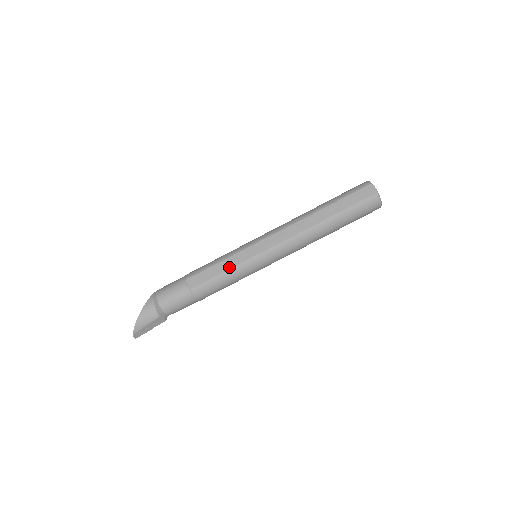
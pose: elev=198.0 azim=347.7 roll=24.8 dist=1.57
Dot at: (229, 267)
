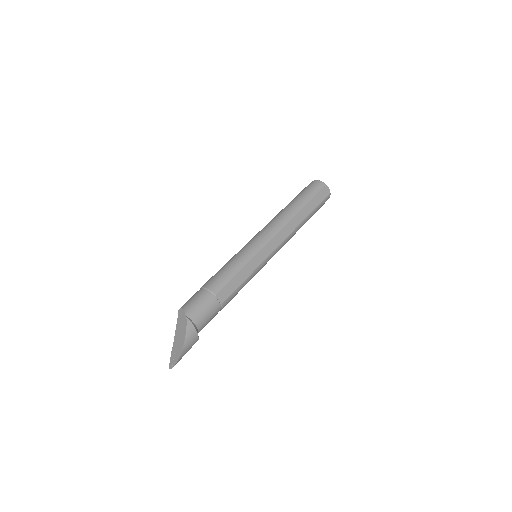
Dot at: (249, 274)
